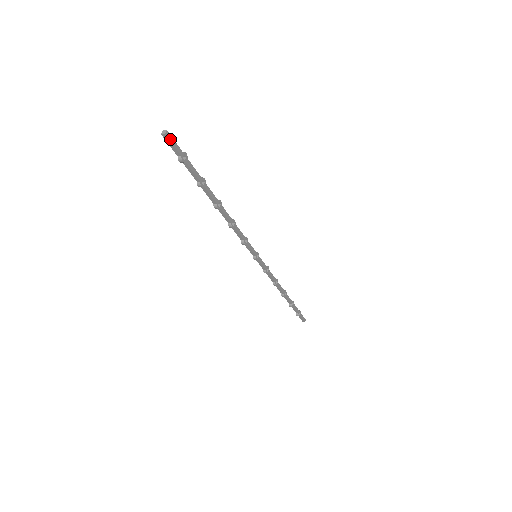
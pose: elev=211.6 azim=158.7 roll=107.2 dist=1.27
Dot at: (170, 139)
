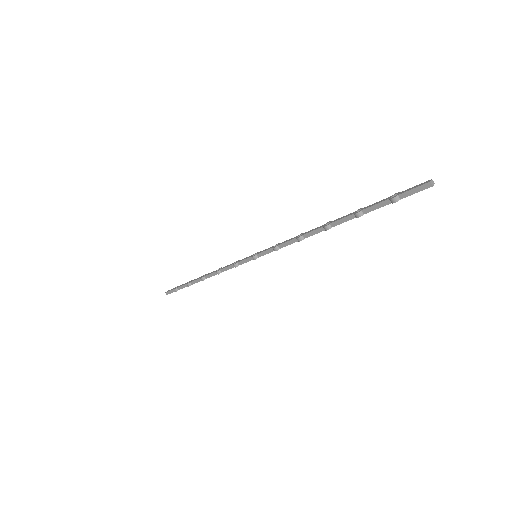
Dot at: (424, 189)
